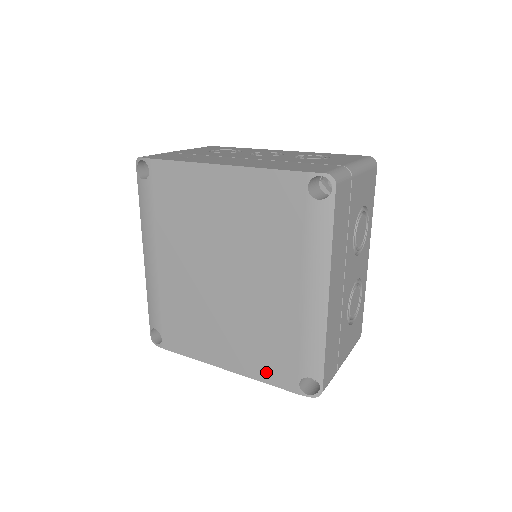
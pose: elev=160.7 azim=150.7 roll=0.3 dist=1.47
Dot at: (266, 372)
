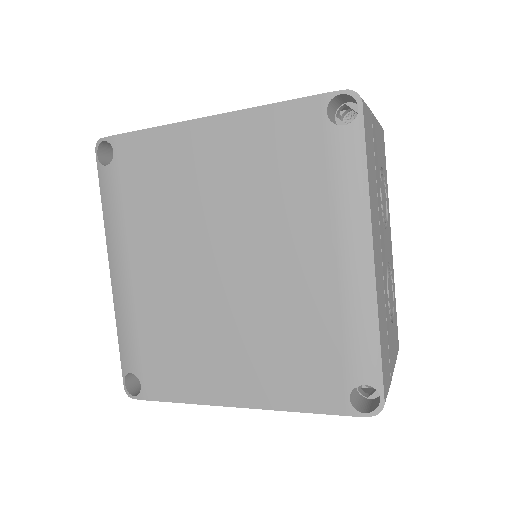
Dot at: (298, 394)
